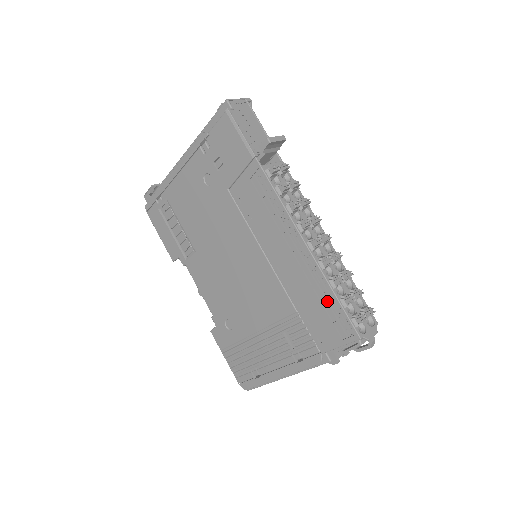
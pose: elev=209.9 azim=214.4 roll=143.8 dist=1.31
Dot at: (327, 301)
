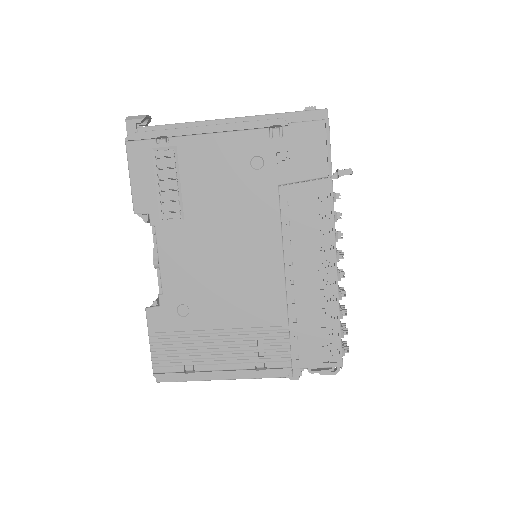
Dot at: (328, 327)
